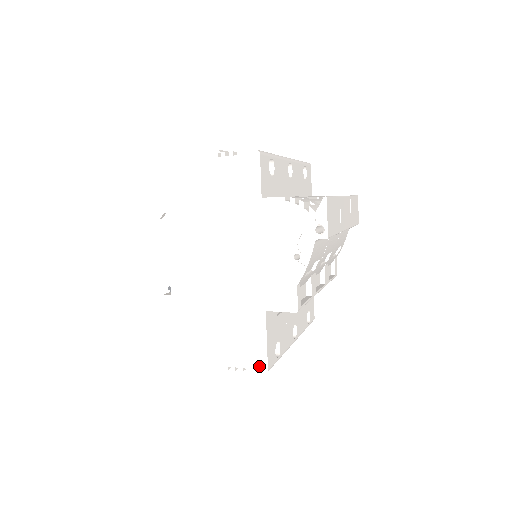
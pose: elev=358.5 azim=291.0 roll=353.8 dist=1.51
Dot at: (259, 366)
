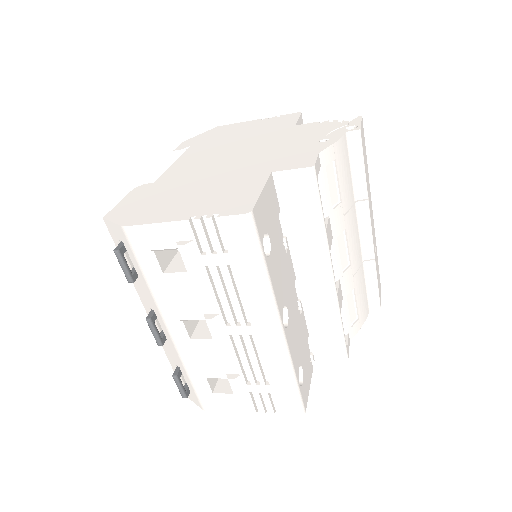
Dot at: (240, 209)
